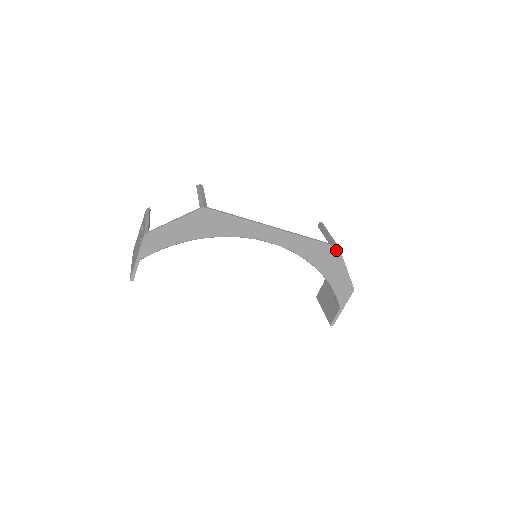
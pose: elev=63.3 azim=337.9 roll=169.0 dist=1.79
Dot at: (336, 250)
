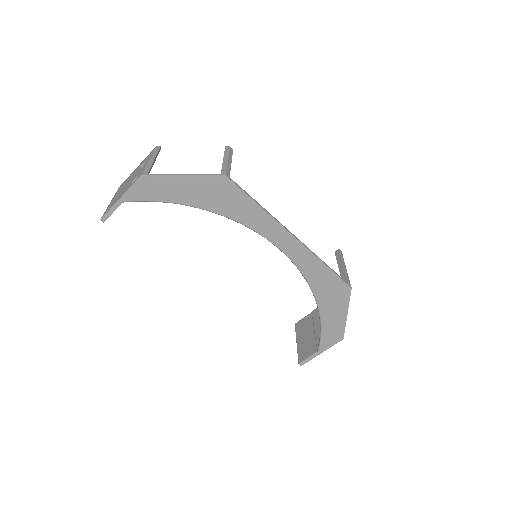
Dot at: (347, 290)
